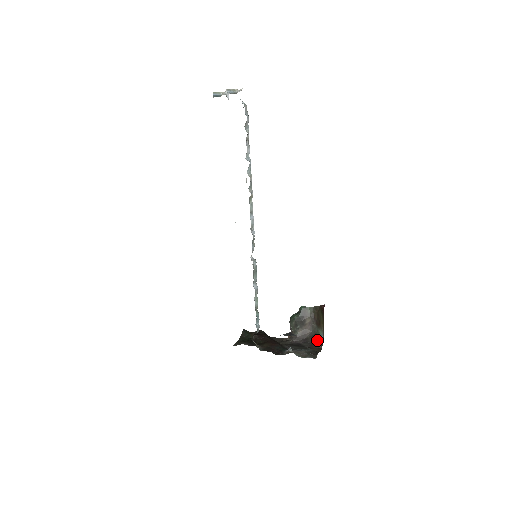
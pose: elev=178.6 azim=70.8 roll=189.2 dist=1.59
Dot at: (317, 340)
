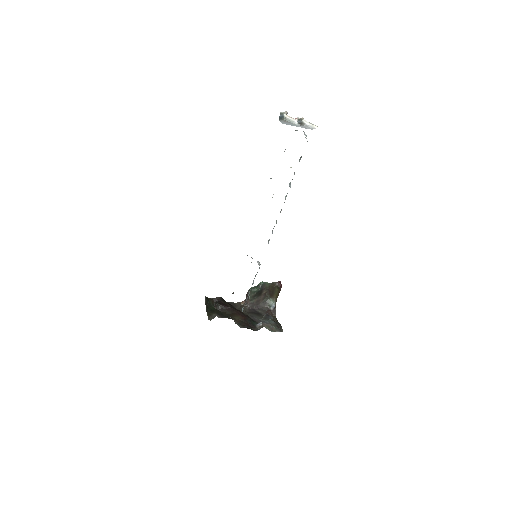
Dot at: (270, 308)
